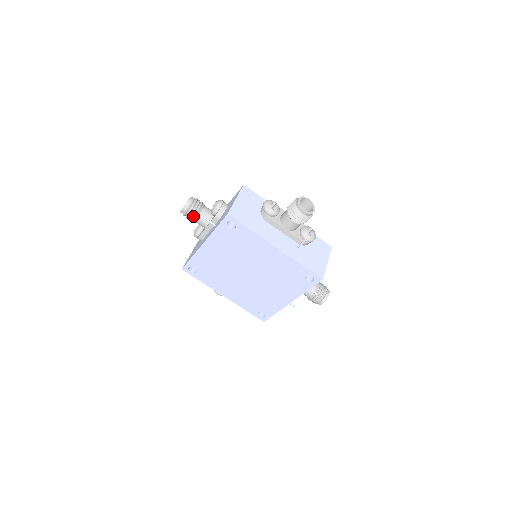
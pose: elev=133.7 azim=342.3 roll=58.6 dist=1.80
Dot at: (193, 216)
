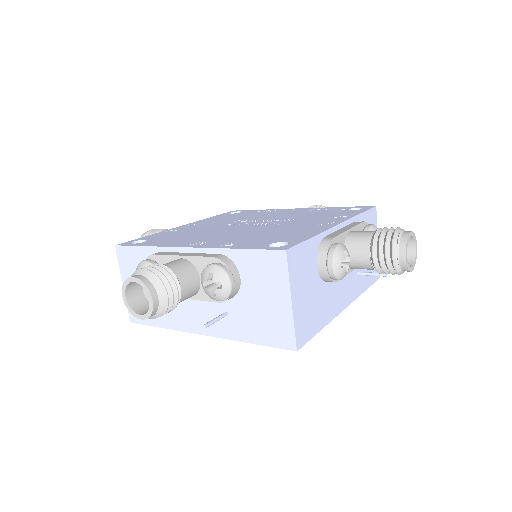
Dot at: (167, 312)
